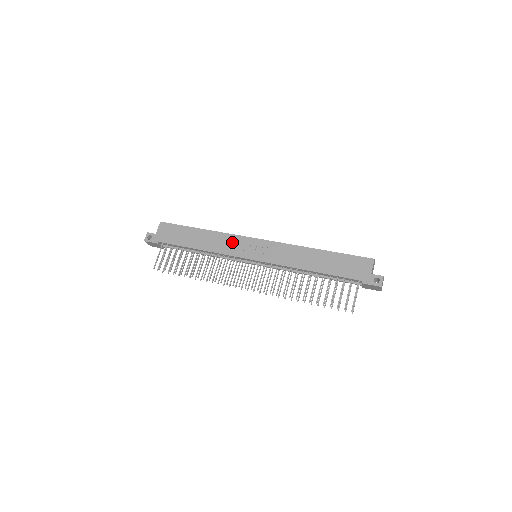
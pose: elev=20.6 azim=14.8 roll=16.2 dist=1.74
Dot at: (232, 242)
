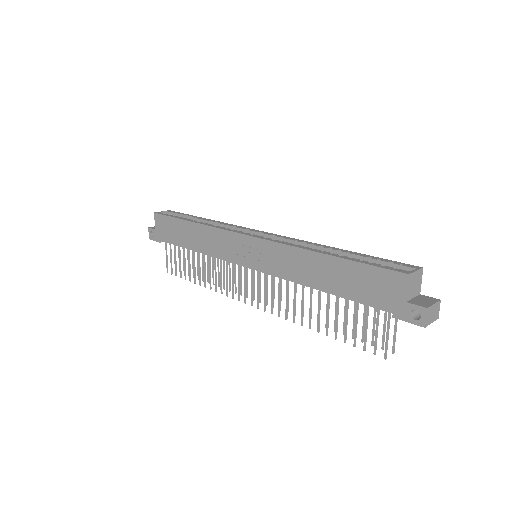
Dot at: (222, 241)
